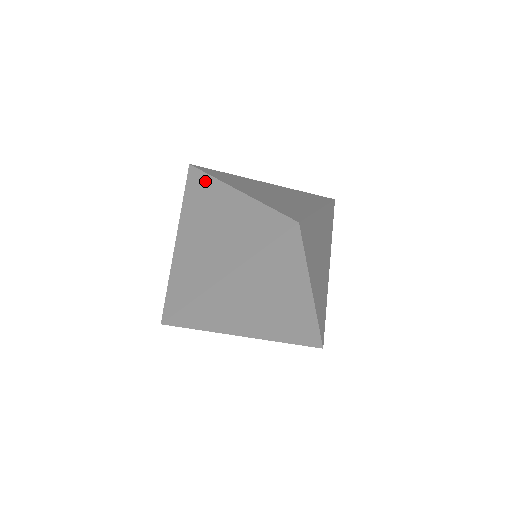
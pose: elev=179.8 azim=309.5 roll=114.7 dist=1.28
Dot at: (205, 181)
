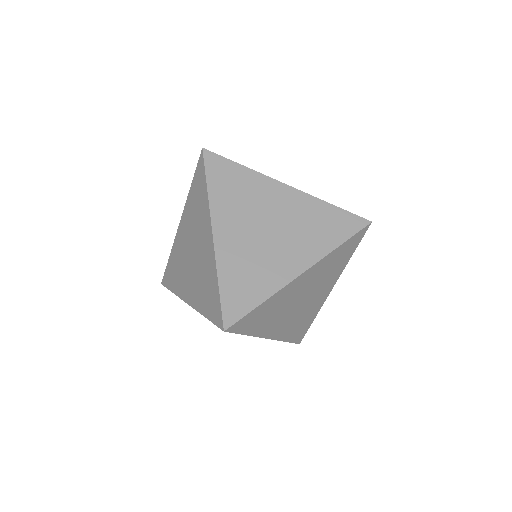
Dot at: (203, 188)
